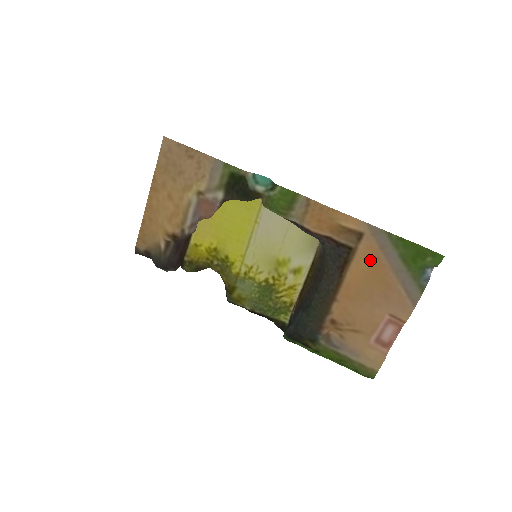
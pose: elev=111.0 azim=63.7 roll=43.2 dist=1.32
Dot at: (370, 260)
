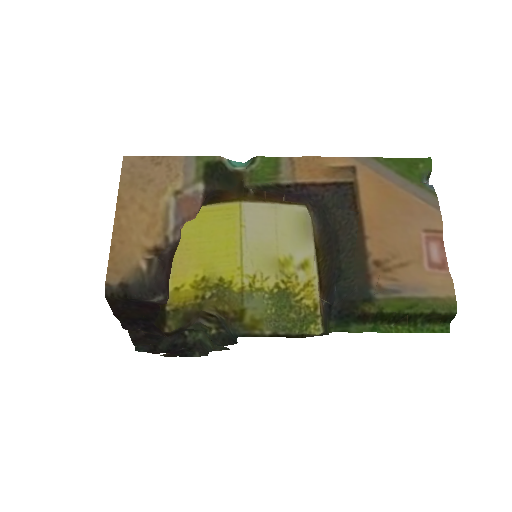
Dot at: (374, 186)
